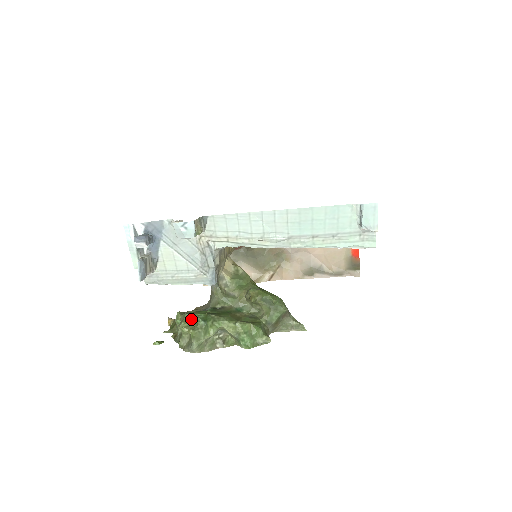
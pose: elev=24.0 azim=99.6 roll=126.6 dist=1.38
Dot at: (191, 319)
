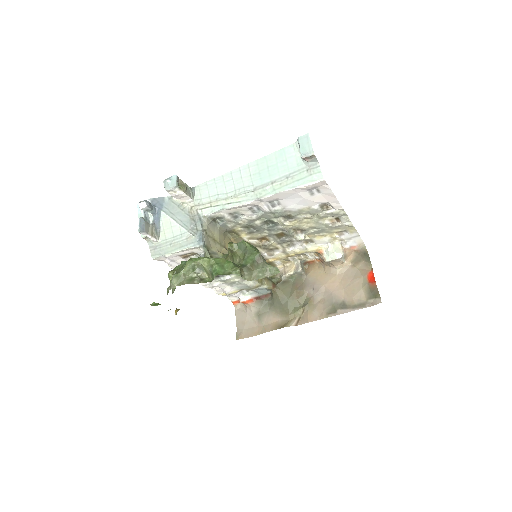
Dot at: (178, 268)
